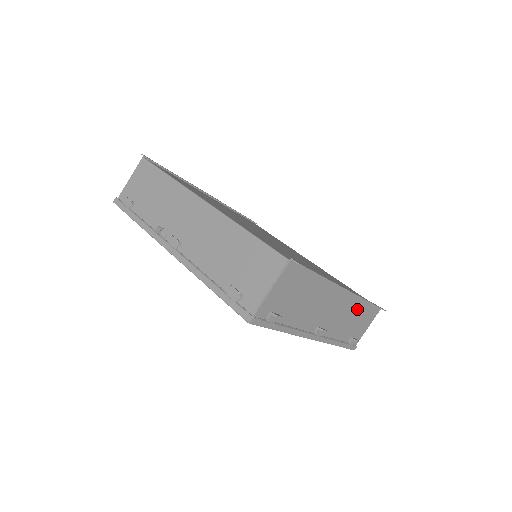
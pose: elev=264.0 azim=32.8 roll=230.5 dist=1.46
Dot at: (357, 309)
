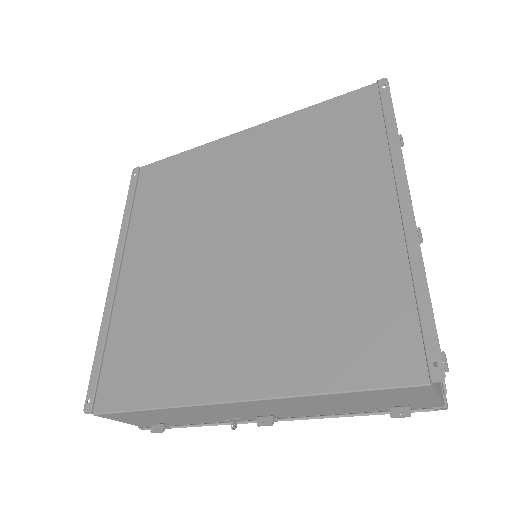
Dot at: occluded
